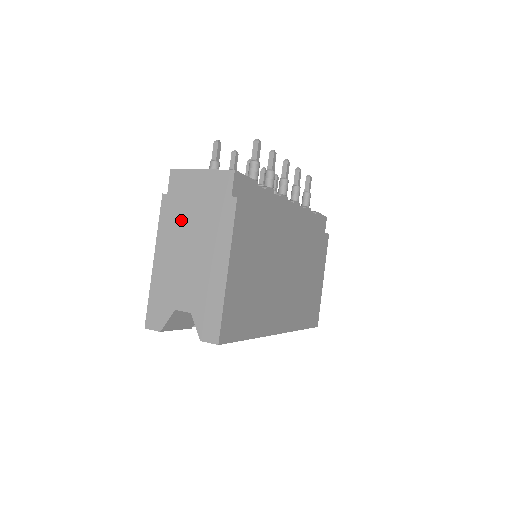
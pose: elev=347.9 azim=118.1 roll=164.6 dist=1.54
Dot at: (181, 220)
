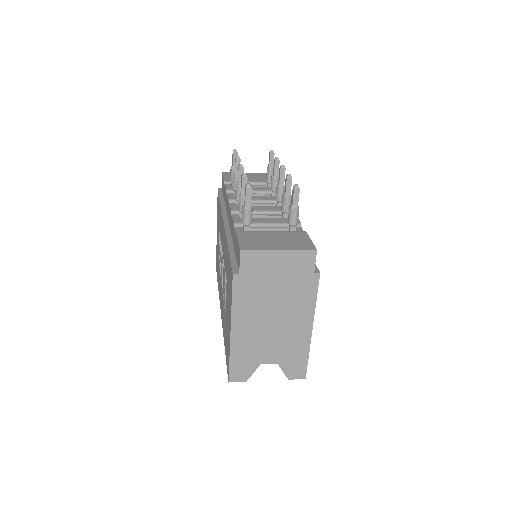
Dot at: (259, 296)
